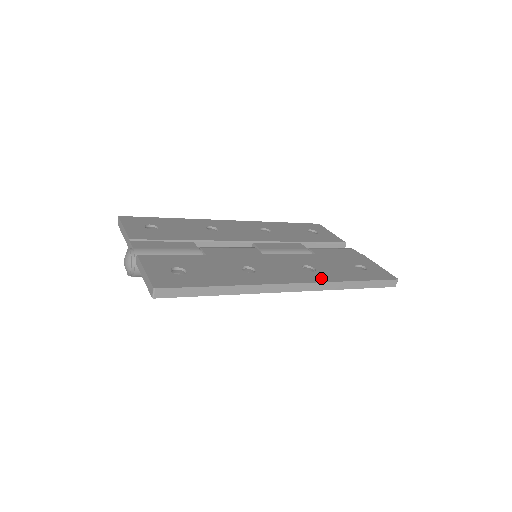
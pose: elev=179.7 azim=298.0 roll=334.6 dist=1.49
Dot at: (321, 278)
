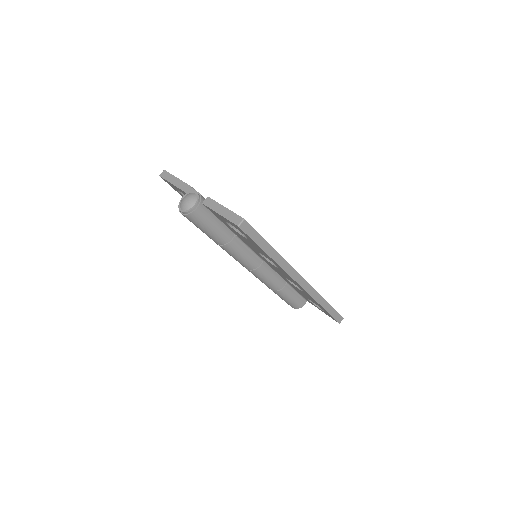
Dot at: occluded
